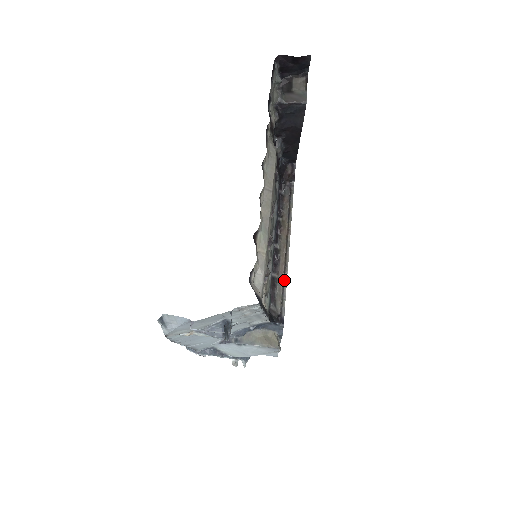
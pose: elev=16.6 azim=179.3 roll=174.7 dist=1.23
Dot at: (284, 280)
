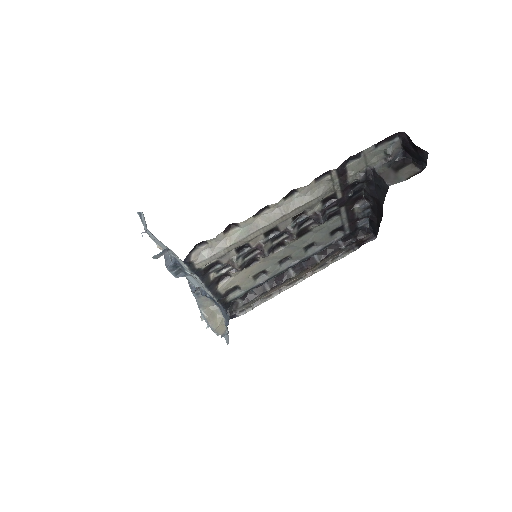
Dot at: (267, 297)
